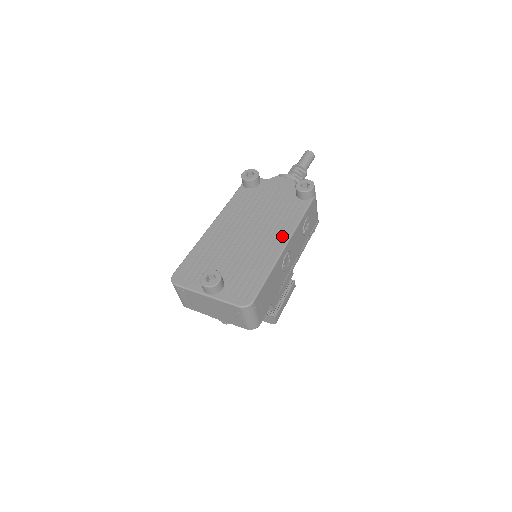
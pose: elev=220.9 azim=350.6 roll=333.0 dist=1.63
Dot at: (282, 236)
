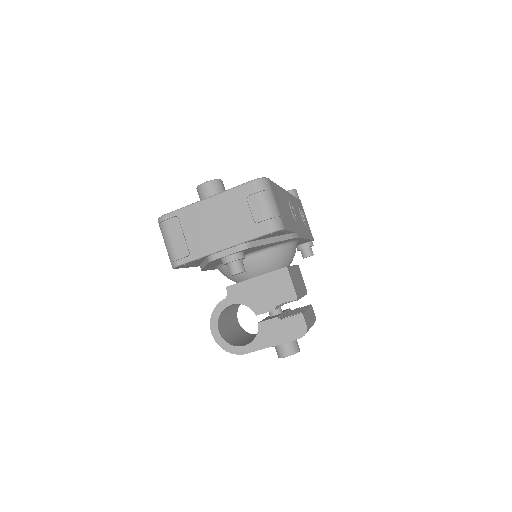
Dot at: occluded
